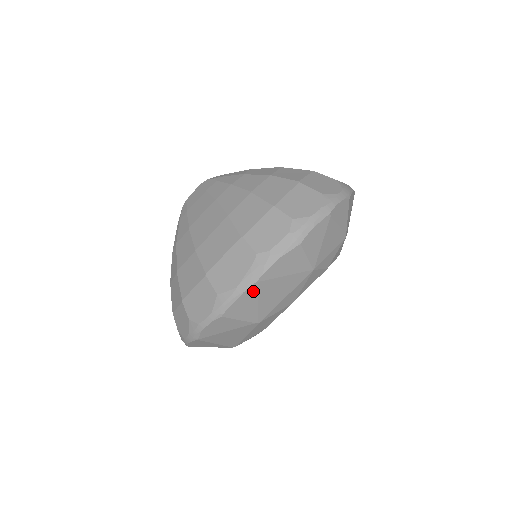
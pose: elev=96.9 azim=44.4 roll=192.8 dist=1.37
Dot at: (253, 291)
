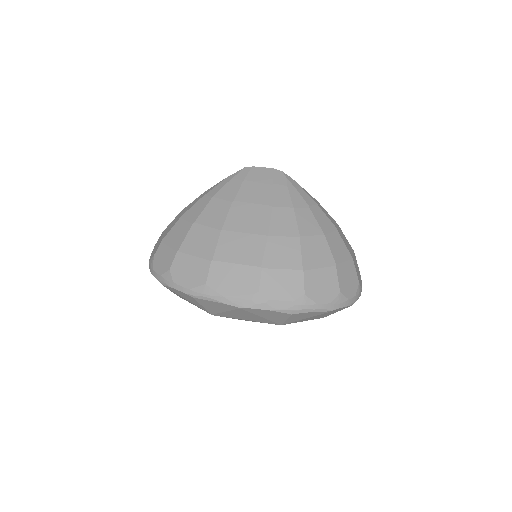
Dot at: (231, 307)
